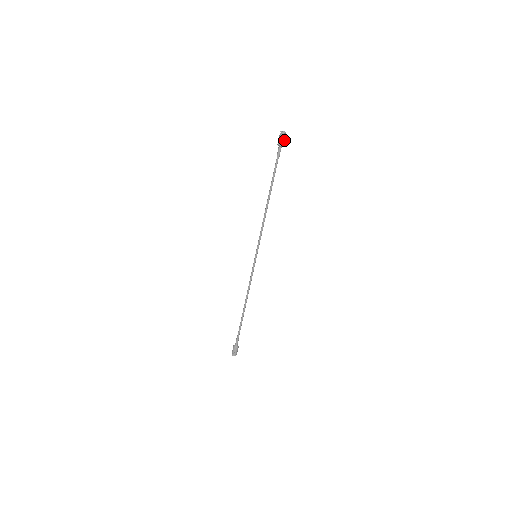
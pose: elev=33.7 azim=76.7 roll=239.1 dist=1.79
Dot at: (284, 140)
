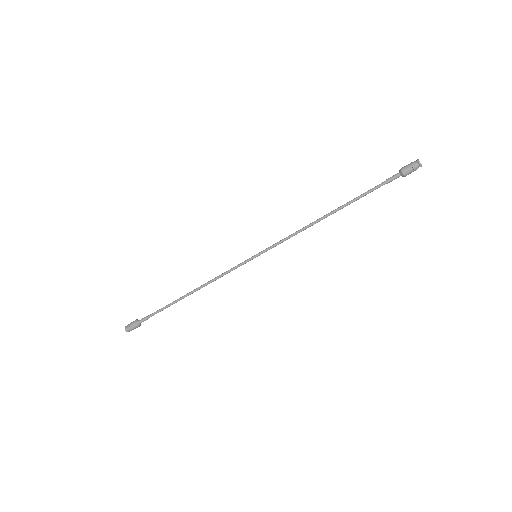
Dot at: occluded
